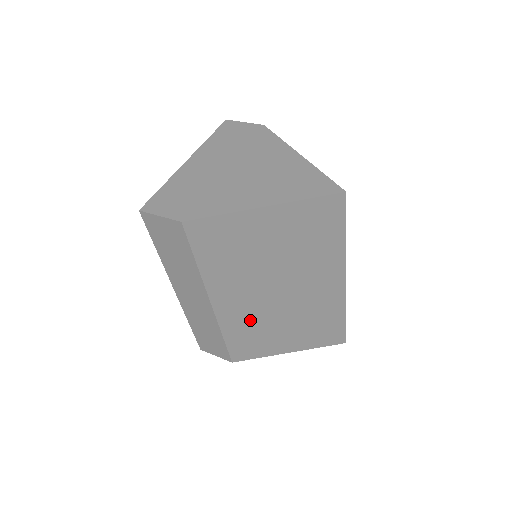
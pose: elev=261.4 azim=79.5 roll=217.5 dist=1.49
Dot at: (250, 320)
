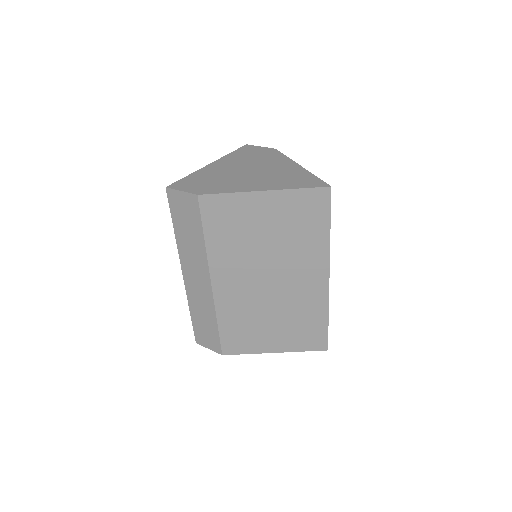
Dot at: (243, 307)
